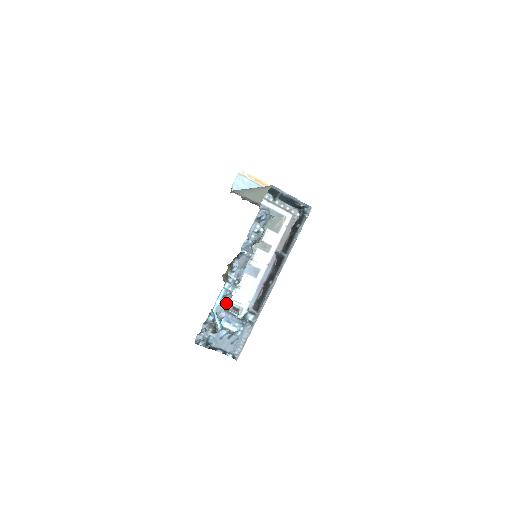
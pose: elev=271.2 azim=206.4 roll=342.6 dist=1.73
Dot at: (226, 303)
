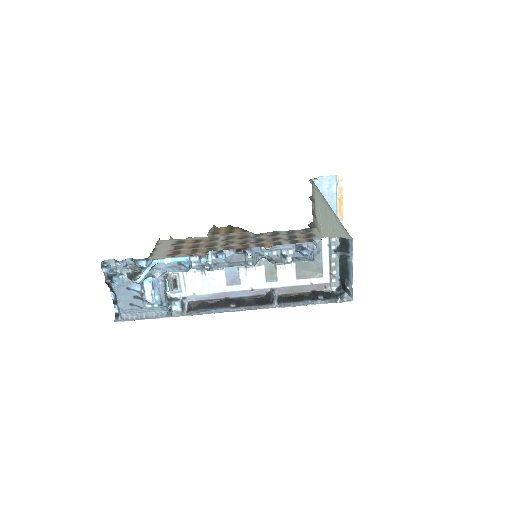
Dot at: (174, 269)
